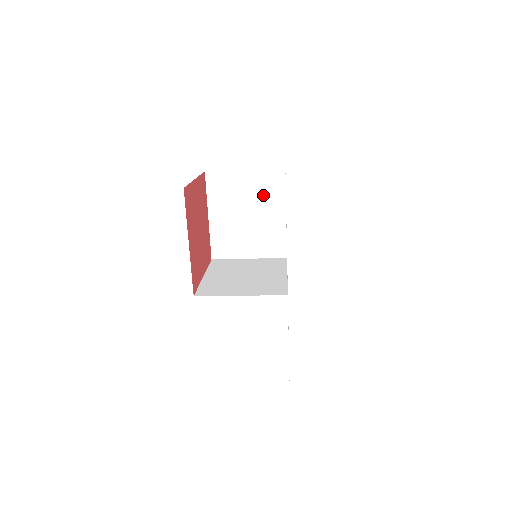
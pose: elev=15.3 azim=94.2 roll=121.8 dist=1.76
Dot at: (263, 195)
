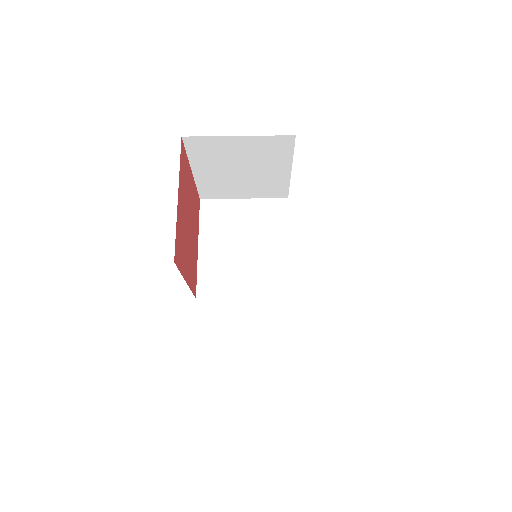
Dot at: (263, 224)
